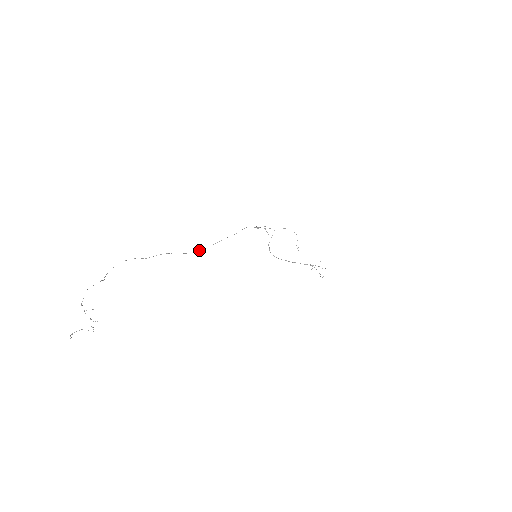
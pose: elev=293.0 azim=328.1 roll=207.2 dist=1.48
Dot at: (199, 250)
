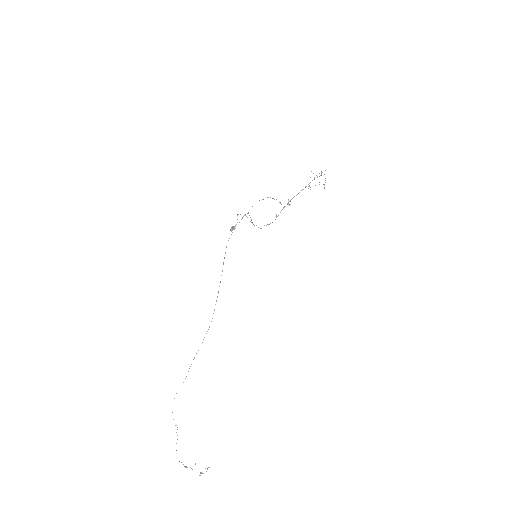
Dot at: occluded
